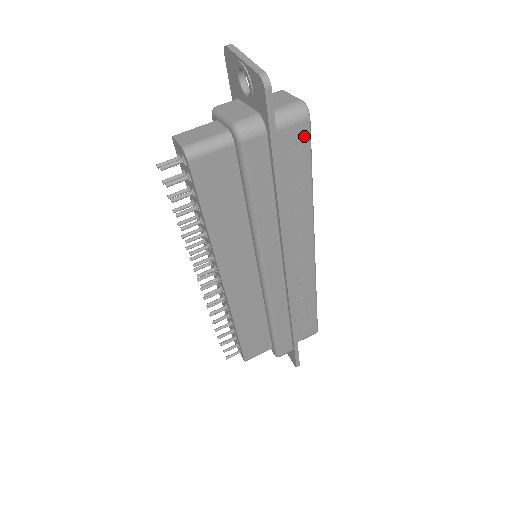
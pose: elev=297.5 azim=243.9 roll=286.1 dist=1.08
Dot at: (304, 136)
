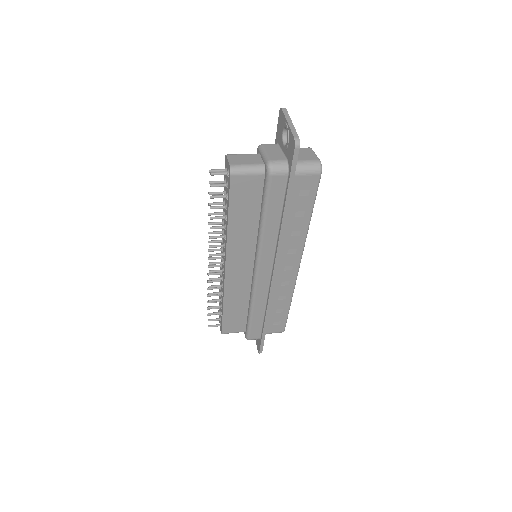
Dot at: (314, 184)
